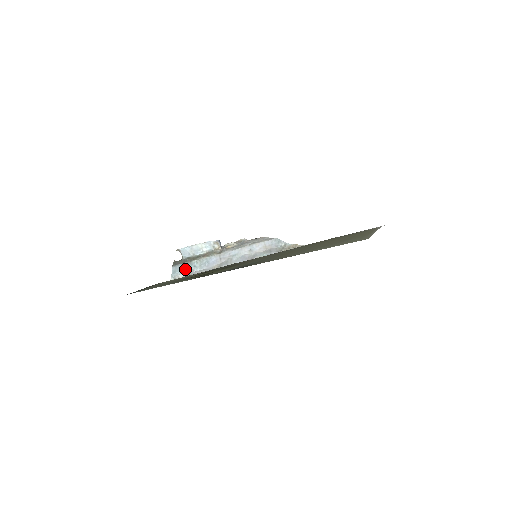
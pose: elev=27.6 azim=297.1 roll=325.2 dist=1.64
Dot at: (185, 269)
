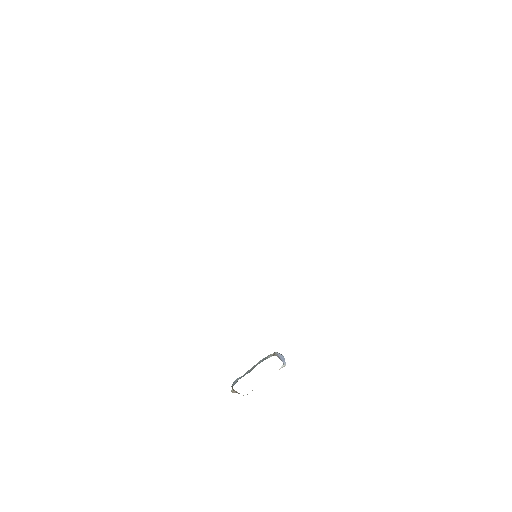
Dot at: occluded
